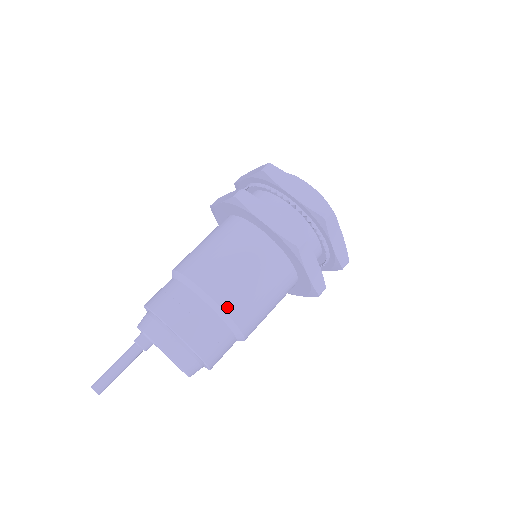
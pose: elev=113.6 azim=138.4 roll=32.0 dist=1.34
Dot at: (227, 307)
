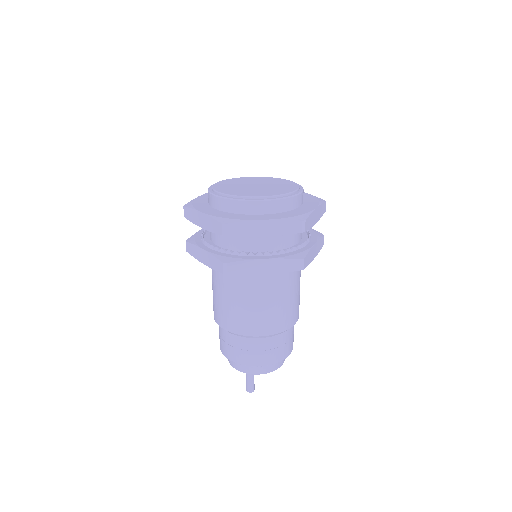
Dot at: (238, 331)
